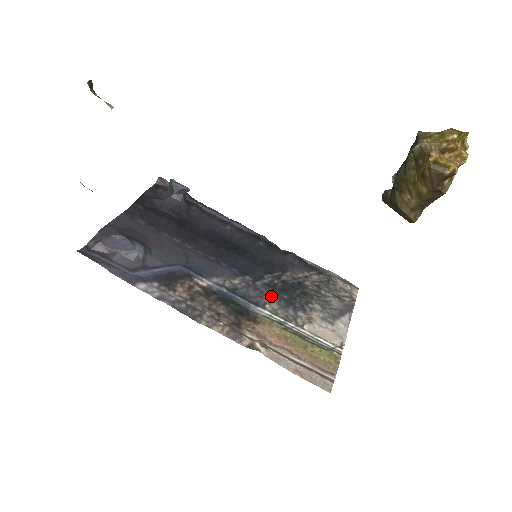
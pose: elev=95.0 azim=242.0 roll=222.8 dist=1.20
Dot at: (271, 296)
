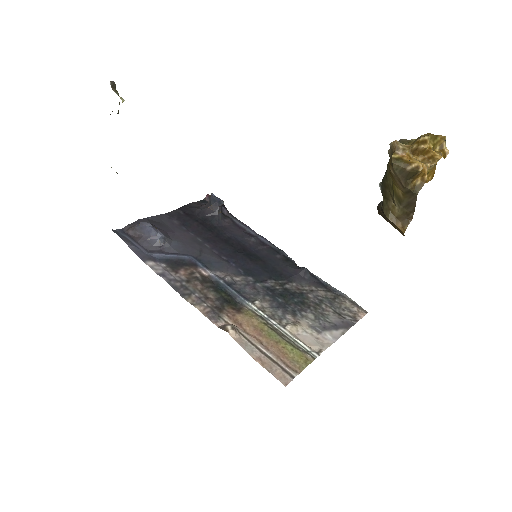
Dot at: (266, 297)
